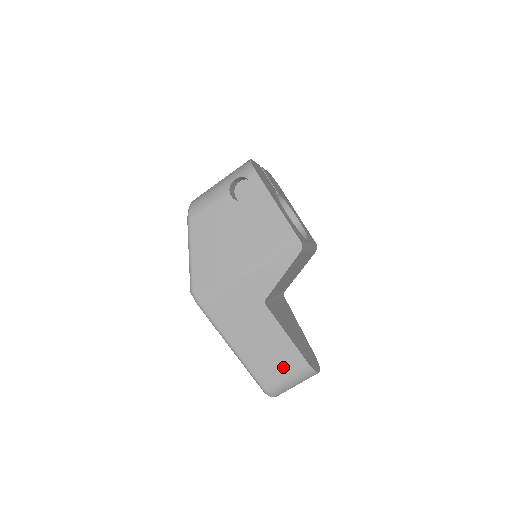
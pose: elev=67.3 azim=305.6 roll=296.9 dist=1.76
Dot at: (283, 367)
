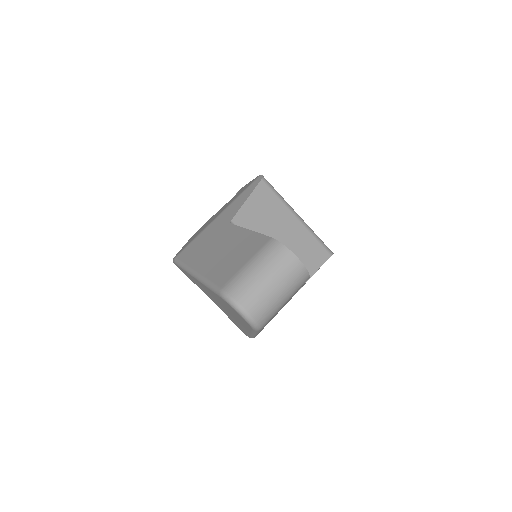
Dot at: (243, 257)
